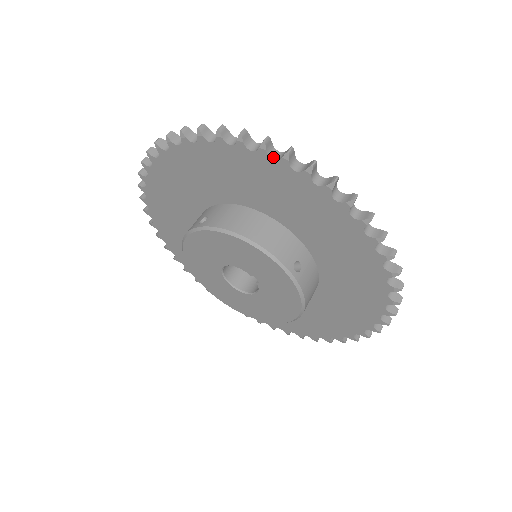
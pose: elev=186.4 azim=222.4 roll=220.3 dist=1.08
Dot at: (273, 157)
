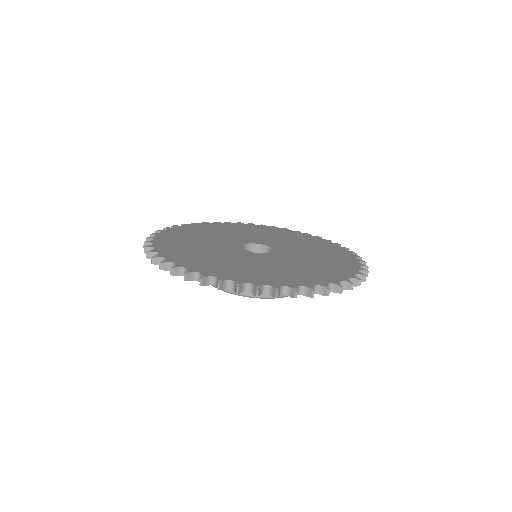
Dot at: occluded
